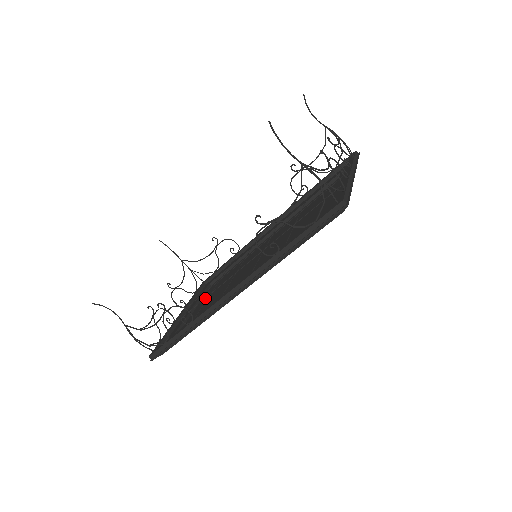
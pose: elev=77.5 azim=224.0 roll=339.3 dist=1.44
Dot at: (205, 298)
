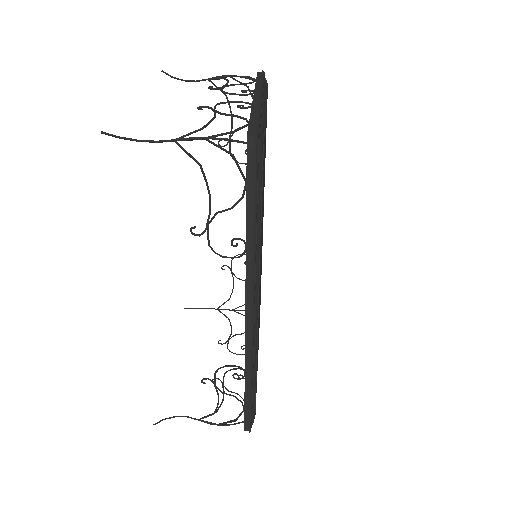
Dot at: occluded
